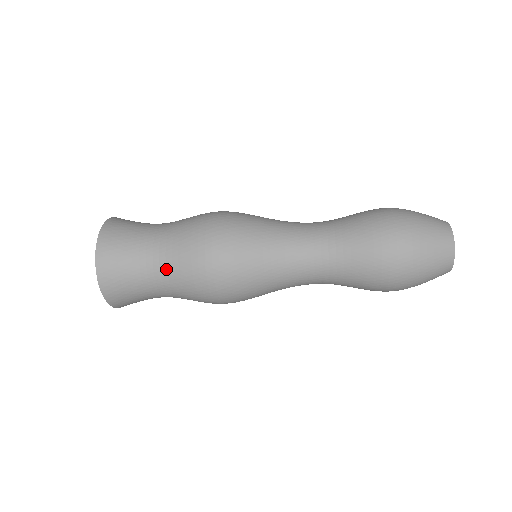
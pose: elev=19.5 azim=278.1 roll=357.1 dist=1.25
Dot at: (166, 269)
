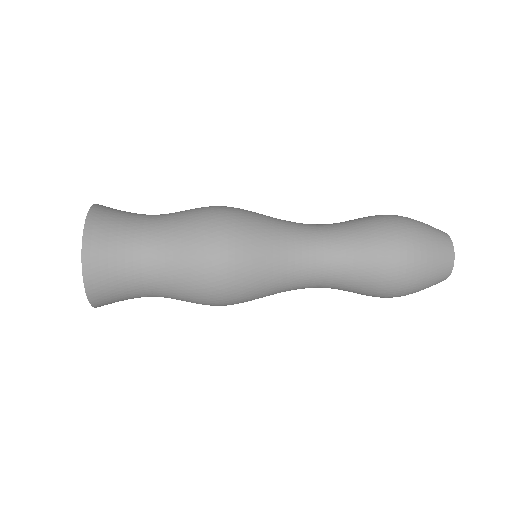
Dot at: (165, 281)
